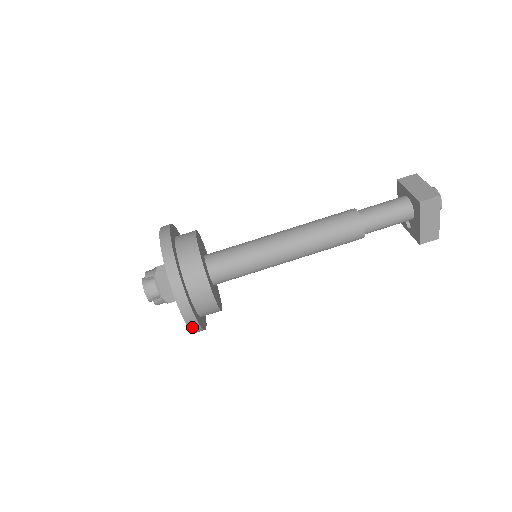
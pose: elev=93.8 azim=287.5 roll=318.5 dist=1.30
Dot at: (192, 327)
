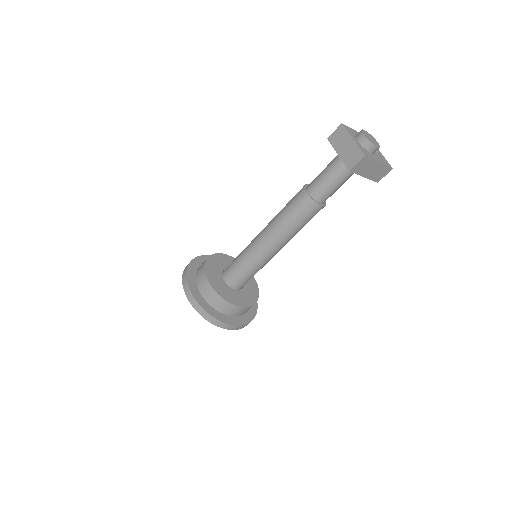
Dot at: (244, 326)
